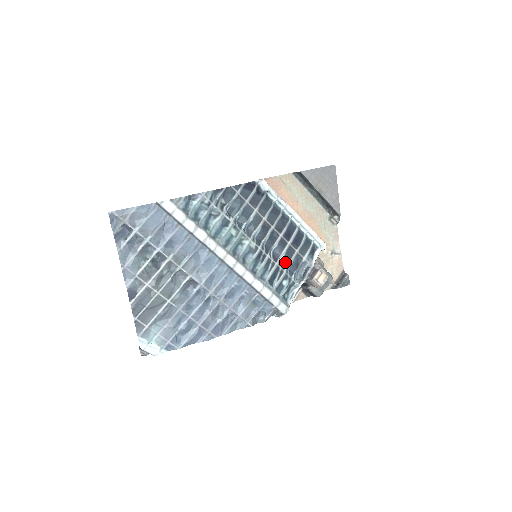
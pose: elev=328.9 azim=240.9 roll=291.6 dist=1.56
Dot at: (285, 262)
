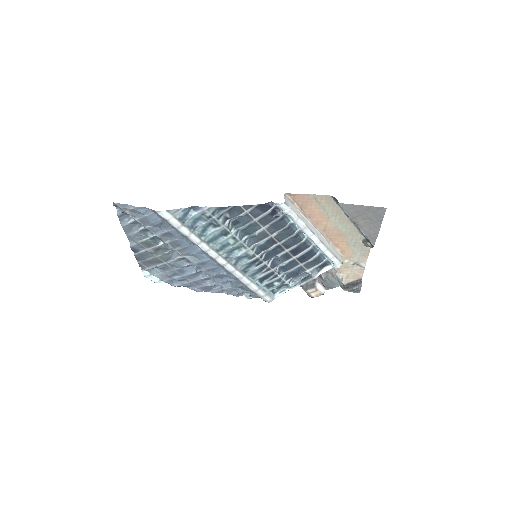
Dot at: (284, 269)
